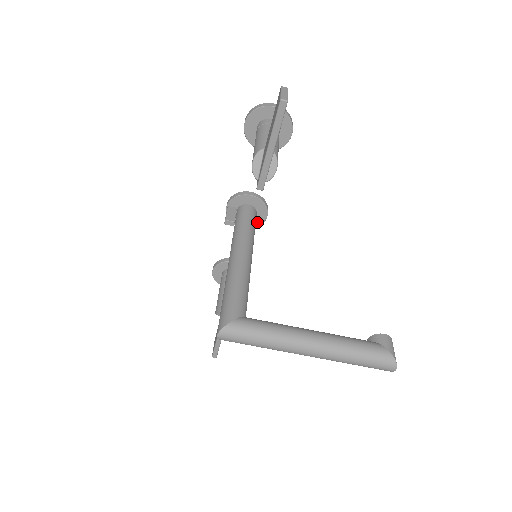
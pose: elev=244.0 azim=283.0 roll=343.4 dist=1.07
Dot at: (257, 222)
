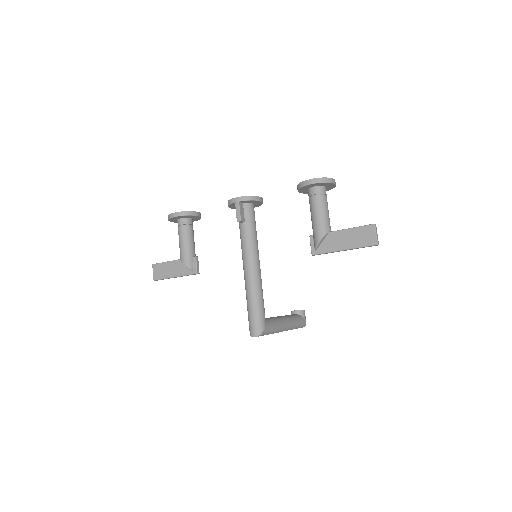
Dot at: occluded
